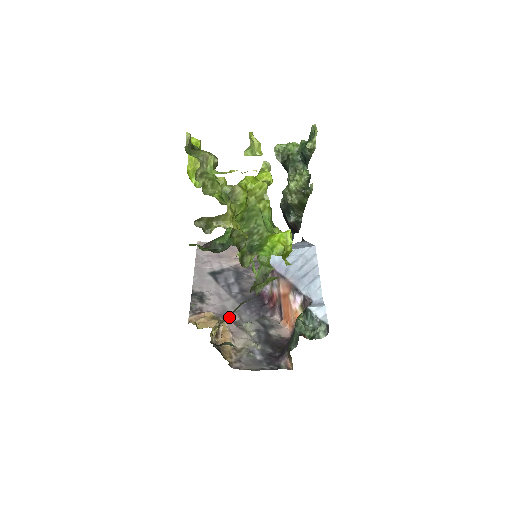
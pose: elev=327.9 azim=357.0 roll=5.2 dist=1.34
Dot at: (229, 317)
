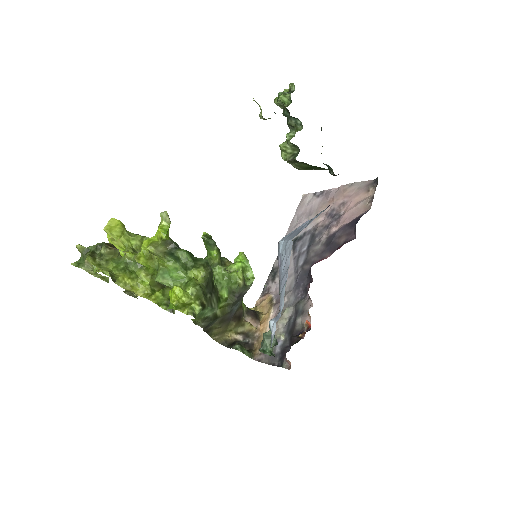
Dot at: occluded
